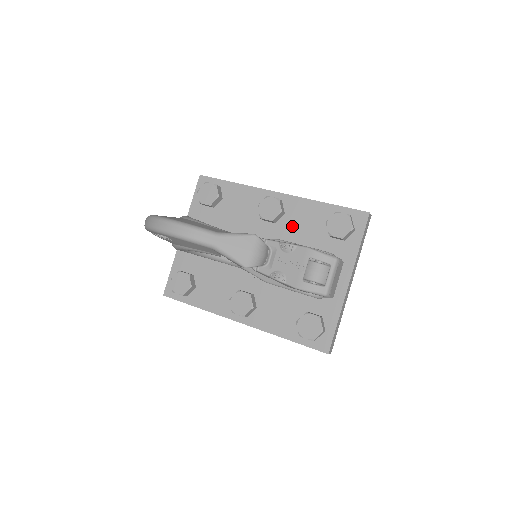
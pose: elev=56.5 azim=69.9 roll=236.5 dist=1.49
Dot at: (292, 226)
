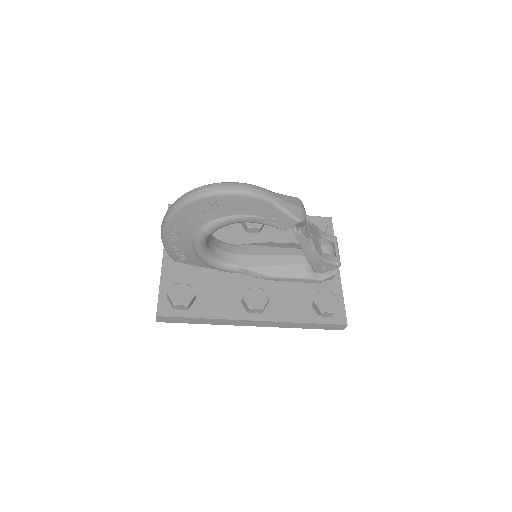
Dot at: (275, 233)
